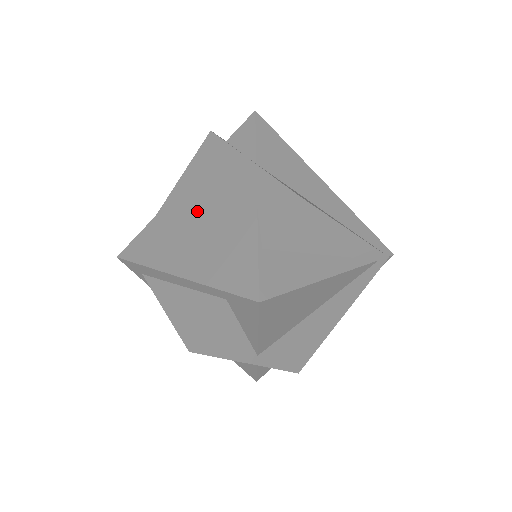
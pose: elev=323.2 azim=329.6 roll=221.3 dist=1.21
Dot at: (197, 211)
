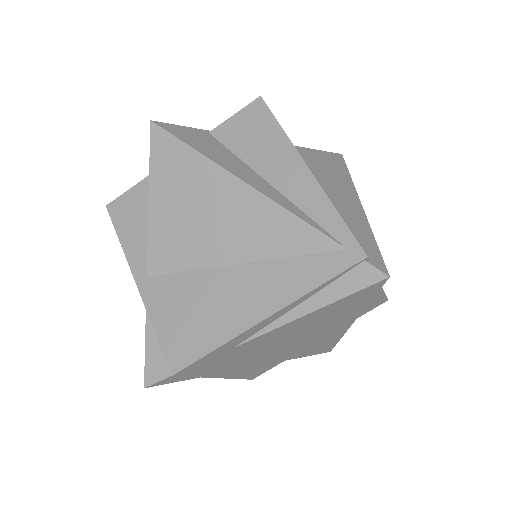
Dot at: occluded
